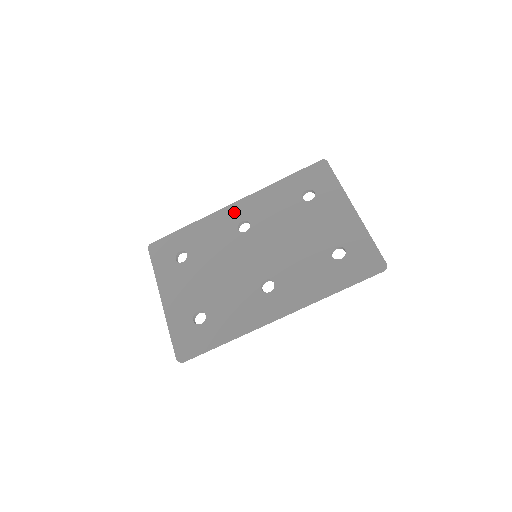
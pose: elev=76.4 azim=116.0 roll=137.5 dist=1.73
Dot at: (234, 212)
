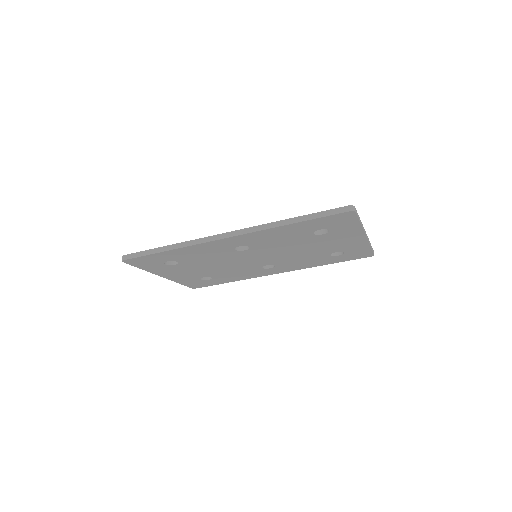
Dot at: (228, 243)
